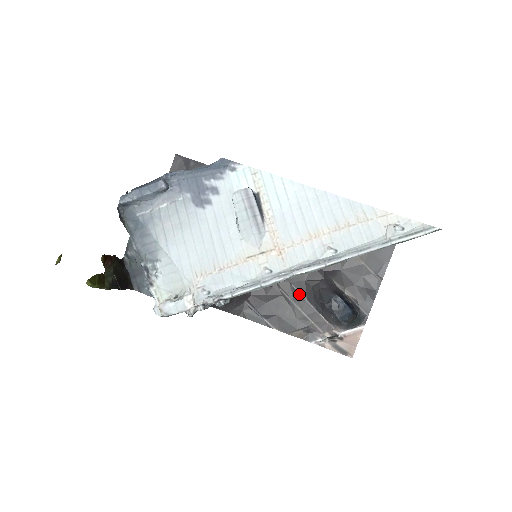
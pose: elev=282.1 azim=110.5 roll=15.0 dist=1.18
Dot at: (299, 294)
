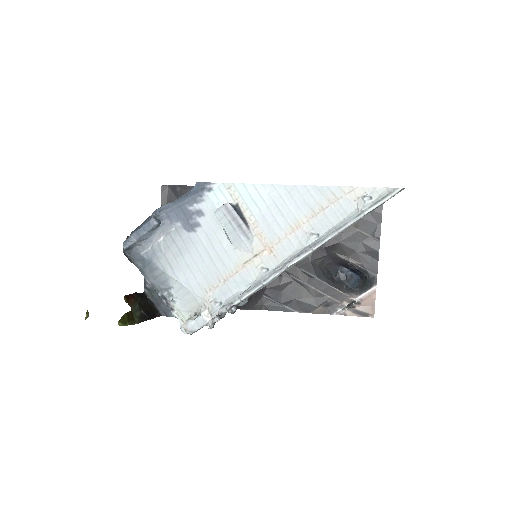
Dot at: (309, 275)
